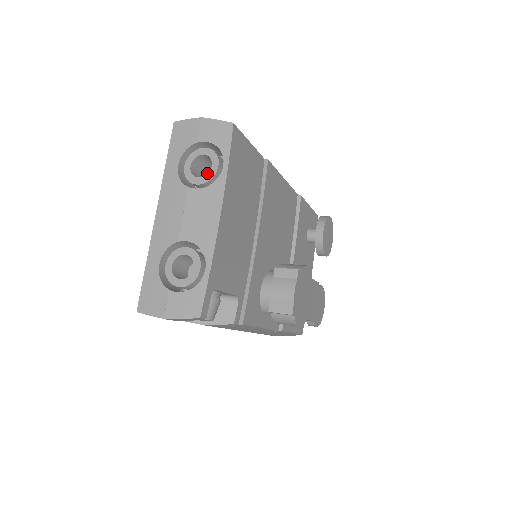
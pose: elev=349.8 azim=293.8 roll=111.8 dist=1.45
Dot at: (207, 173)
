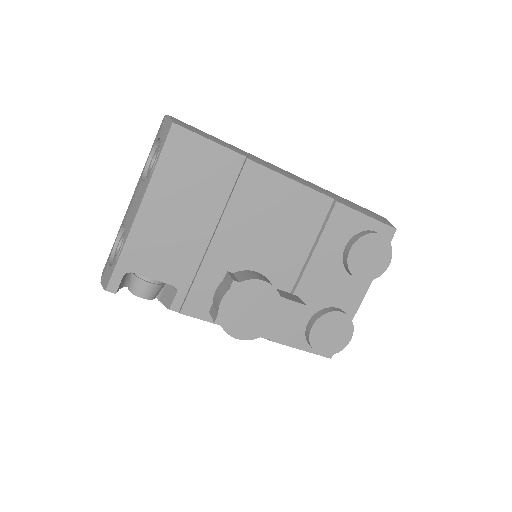
Dot at: occluded
